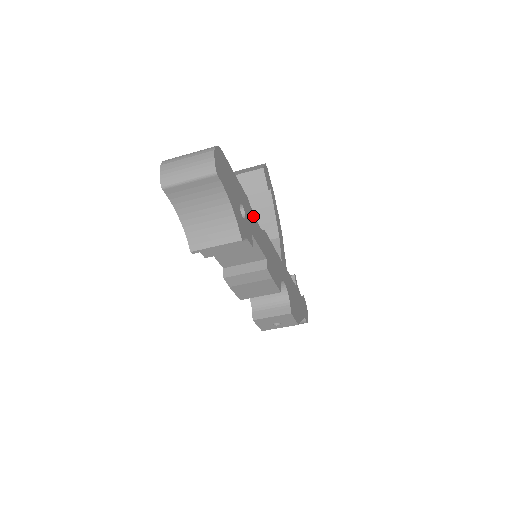
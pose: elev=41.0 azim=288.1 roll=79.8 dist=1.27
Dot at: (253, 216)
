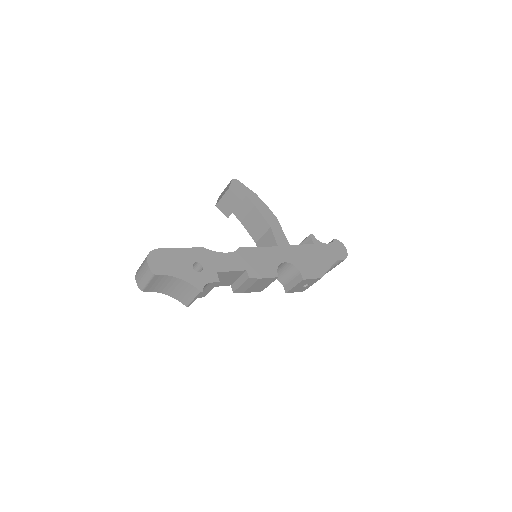
Dot at: (216, 254)
